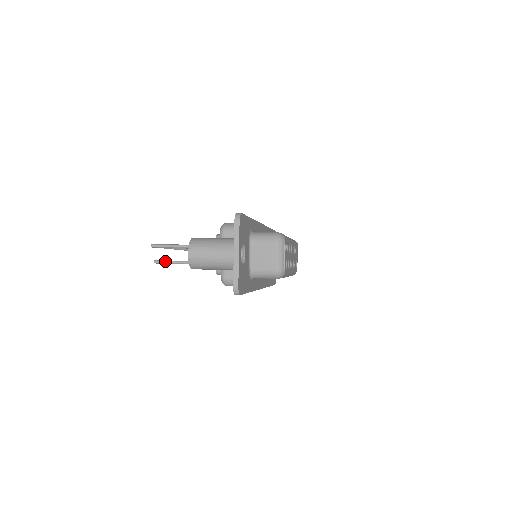
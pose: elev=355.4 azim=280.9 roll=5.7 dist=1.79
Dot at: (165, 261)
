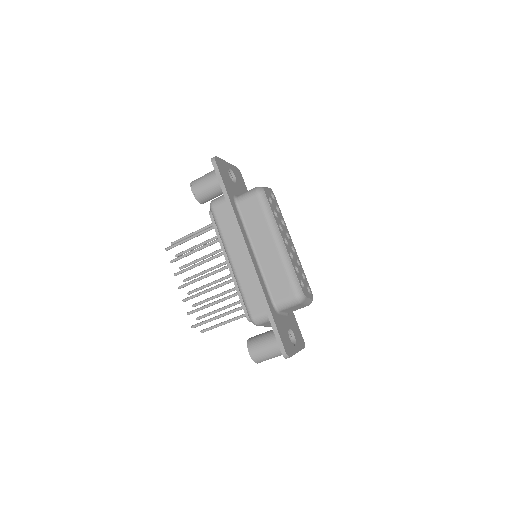
Dot at: (175, 244)
